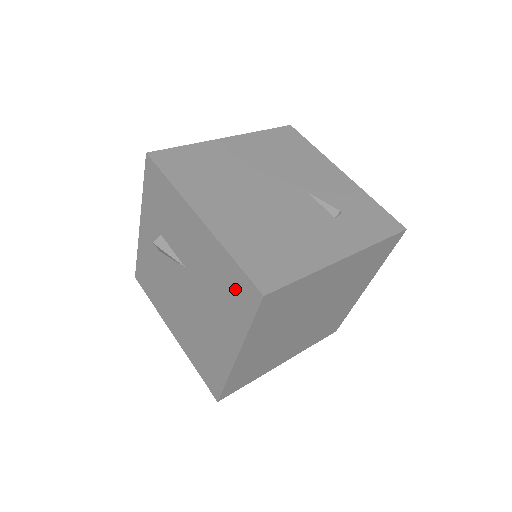
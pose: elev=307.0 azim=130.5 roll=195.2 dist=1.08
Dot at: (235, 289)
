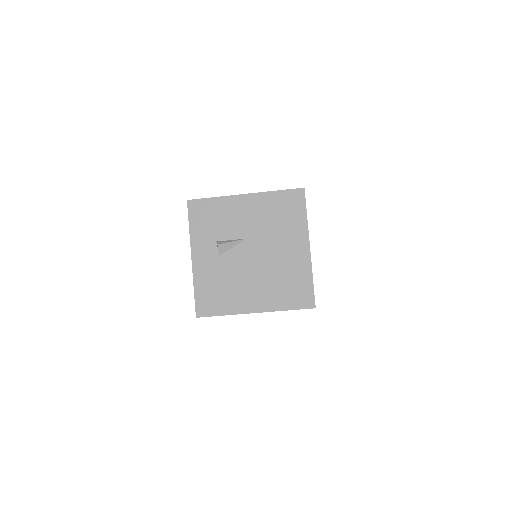
Dot at: (287, 205)
